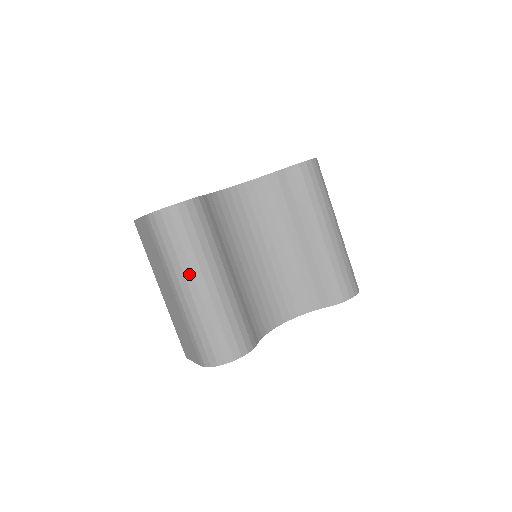
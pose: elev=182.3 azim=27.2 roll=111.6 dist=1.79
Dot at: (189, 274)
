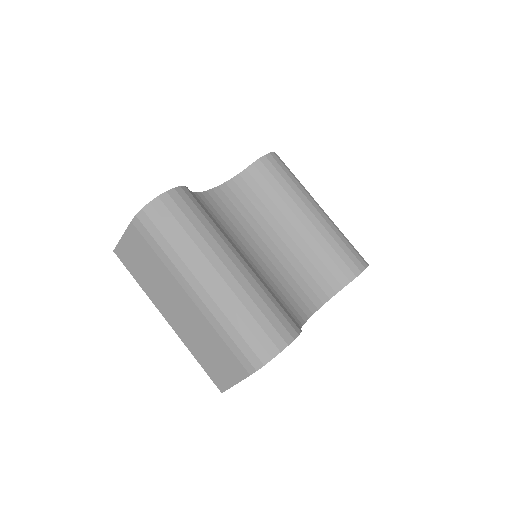
Dot at: (204, 261)
